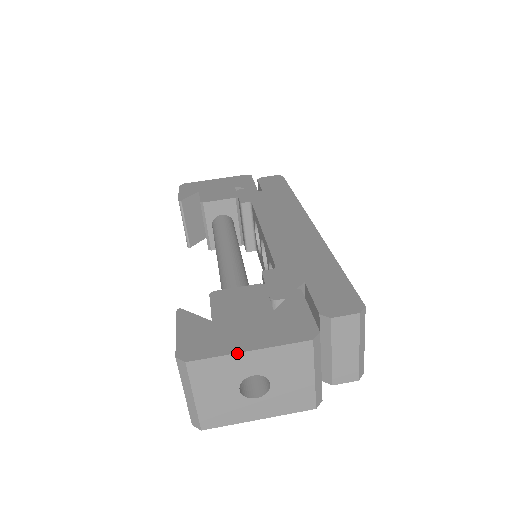
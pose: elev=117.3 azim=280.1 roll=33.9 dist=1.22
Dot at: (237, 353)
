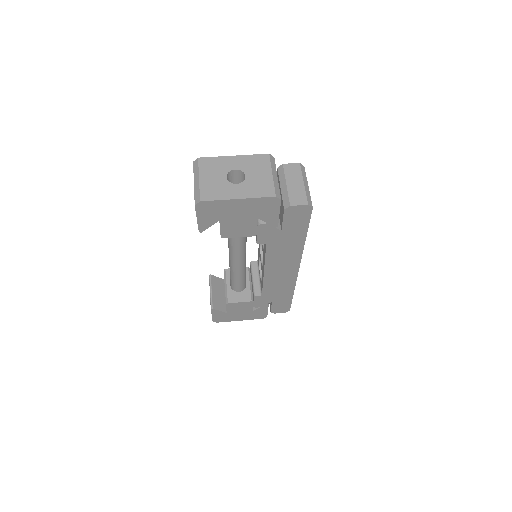
Dot at: (227, 156)
